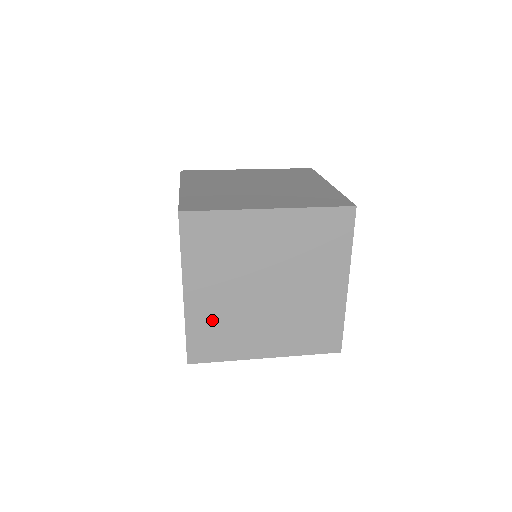
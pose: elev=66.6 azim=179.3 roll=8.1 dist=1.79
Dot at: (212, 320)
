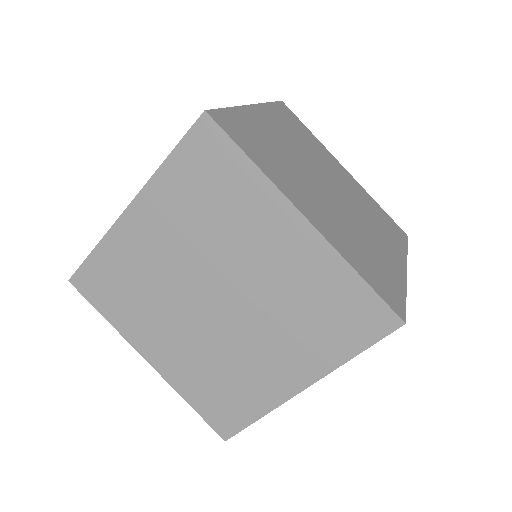
Dot at: (131, 266)
